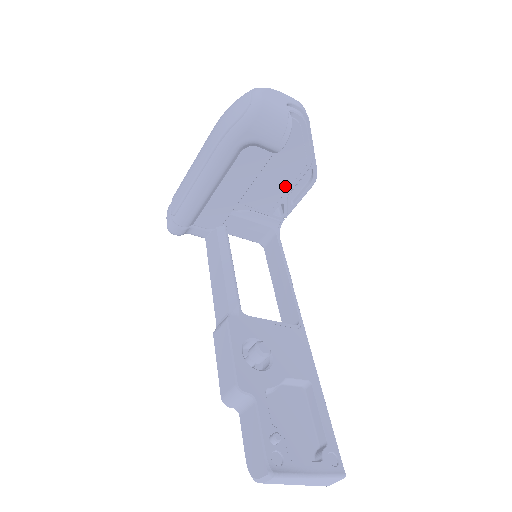
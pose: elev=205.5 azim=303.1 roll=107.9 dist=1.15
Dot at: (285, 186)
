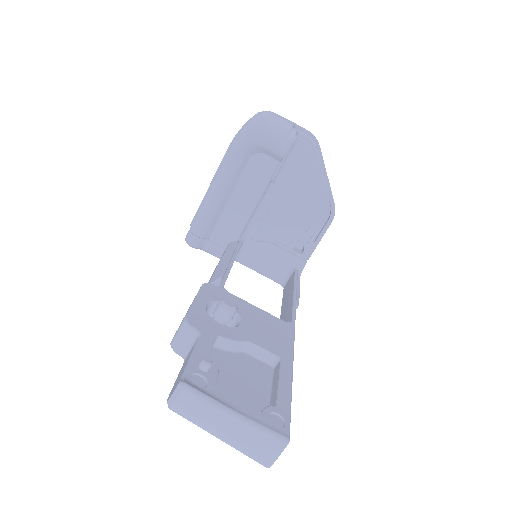
Dot at: (302, 215)
